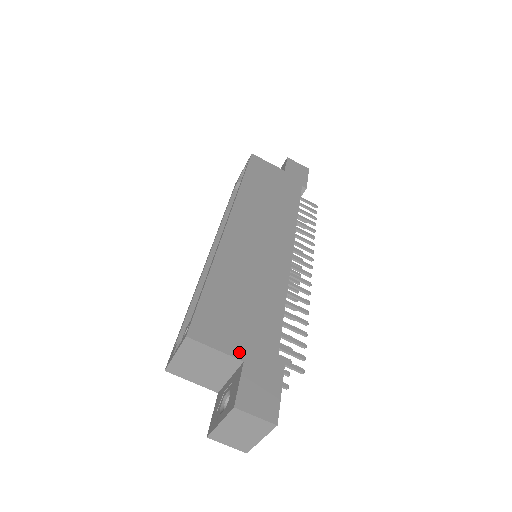
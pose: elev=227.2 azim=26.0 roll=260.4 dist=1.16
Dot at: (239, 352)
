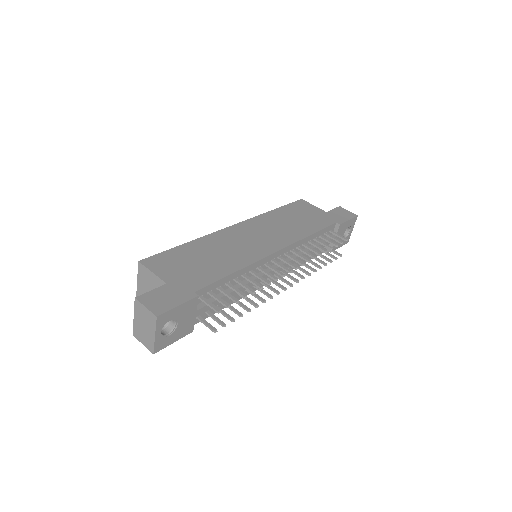
Dot at: (168, 279)
